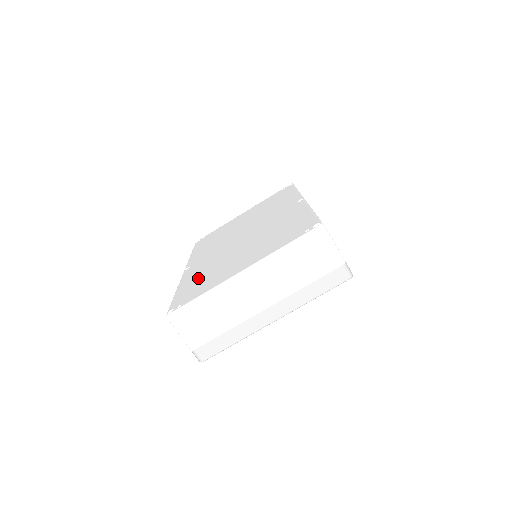
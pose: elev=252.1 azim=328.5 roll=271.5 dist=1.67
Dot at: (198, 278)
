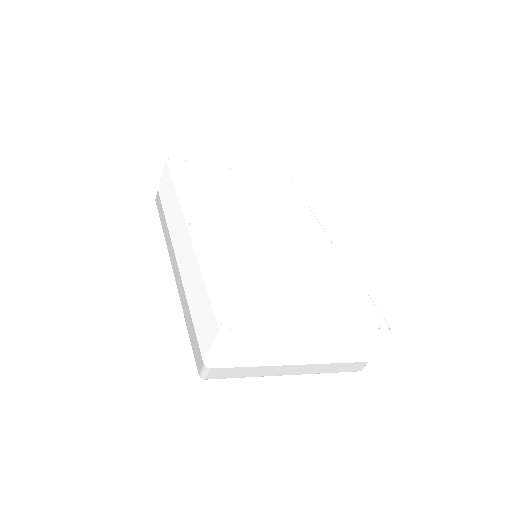
Dot at: (237, 278)
